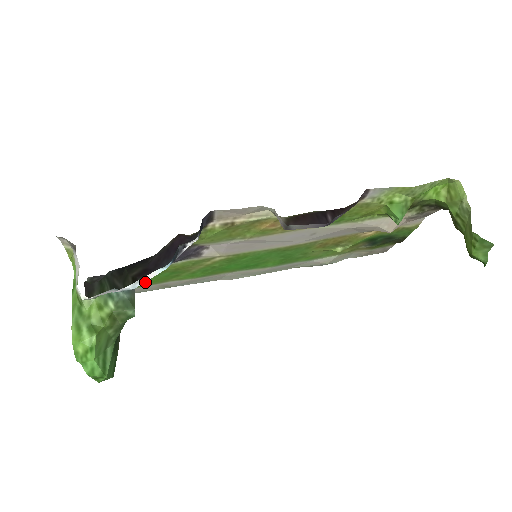
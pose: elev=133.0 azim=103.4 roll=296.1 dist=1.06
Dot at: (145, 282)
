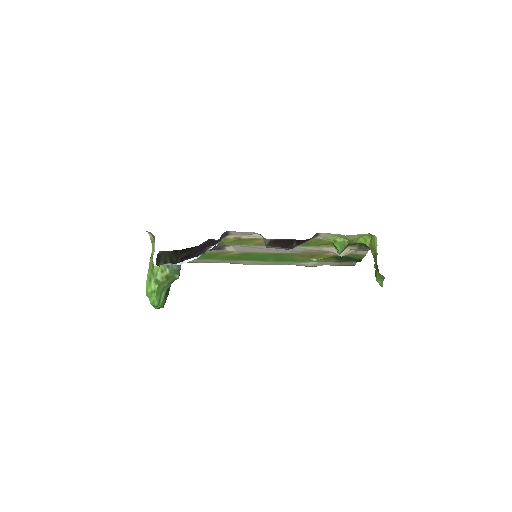
Dot at: occluded
